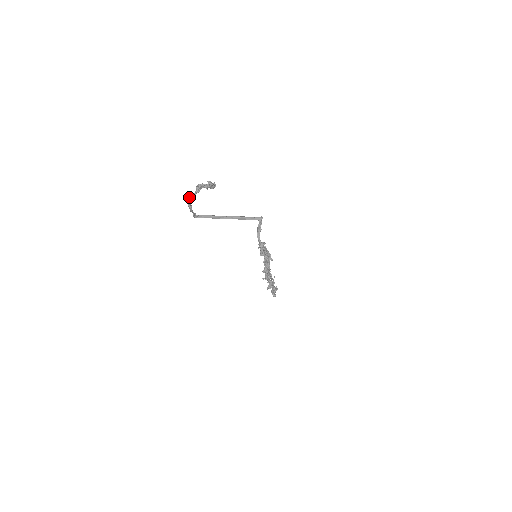
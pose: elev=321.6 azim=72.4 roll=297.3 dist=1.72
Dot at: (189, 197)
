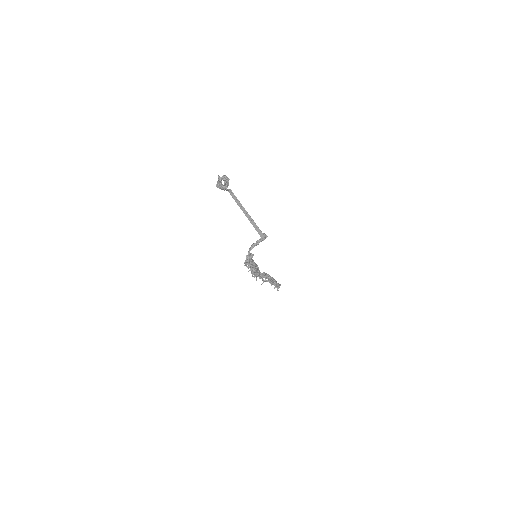
Dot at: (218, 177)
